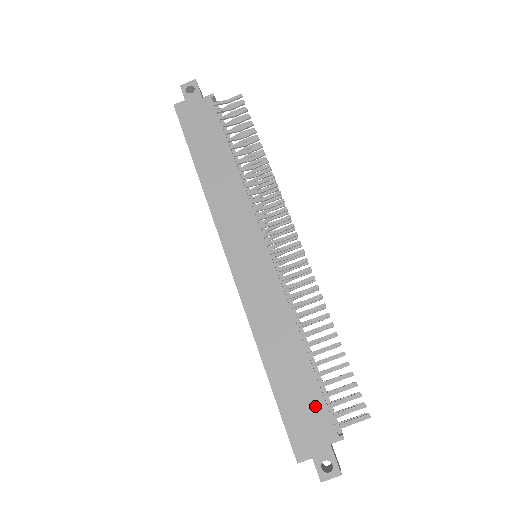
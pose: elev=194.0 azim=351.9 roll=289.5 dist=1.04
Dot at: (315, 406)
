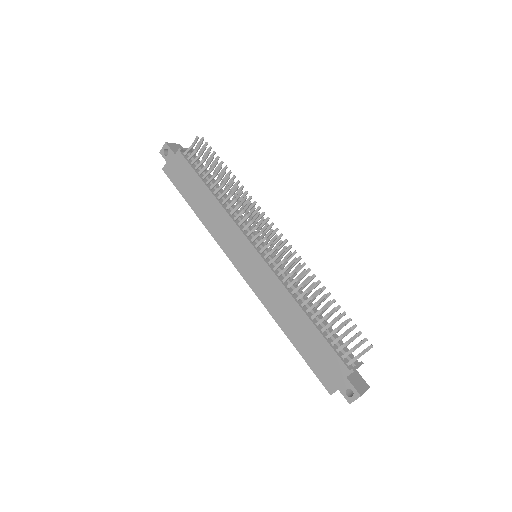
Dot at: (327, 354)
